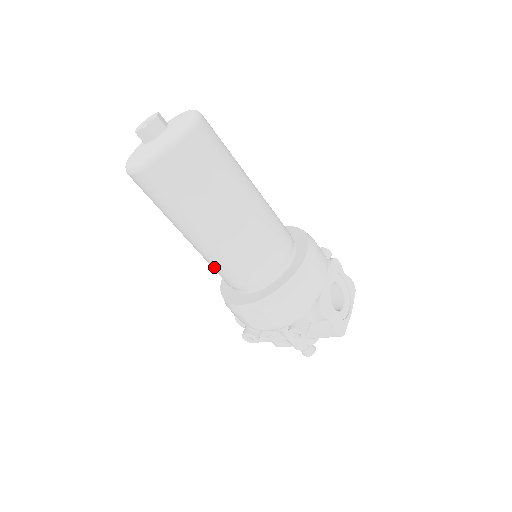
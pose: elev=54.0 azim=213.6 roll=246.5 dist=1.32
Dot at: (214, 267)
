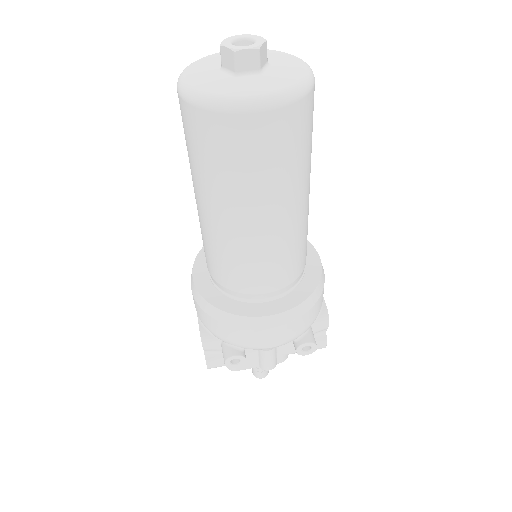
Dot at: (240, 266)
